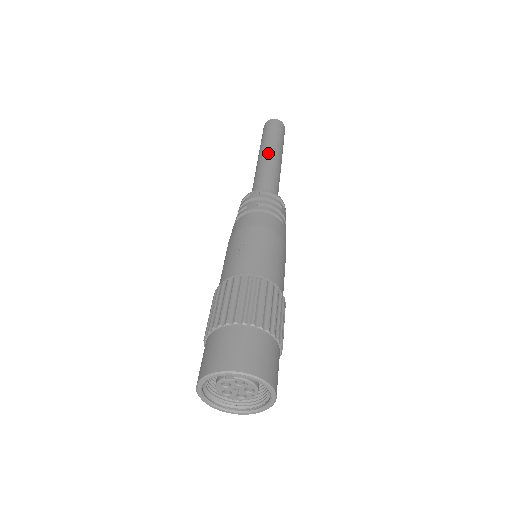
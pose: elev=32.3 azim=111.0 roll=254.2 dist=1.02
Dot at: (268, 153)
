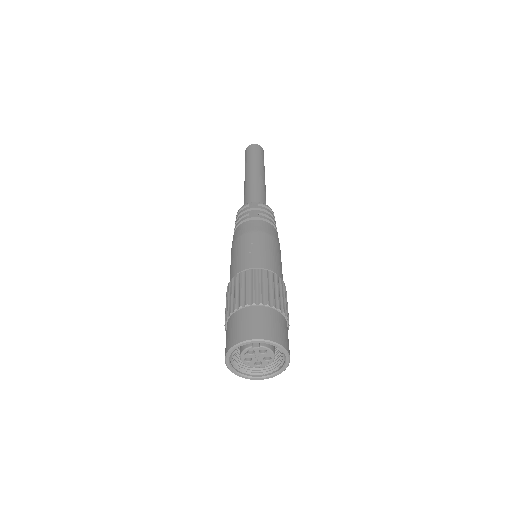
Dot at: (257, 172)
